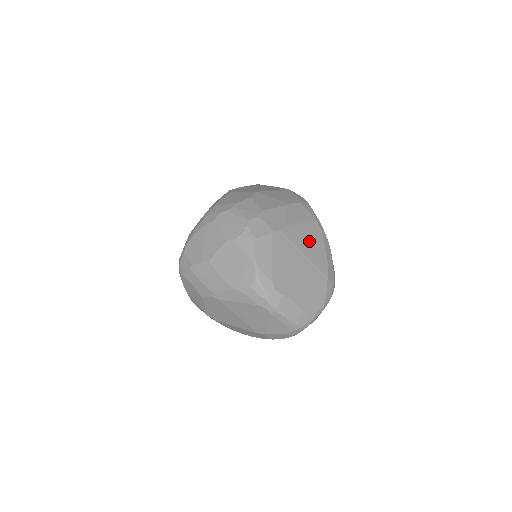
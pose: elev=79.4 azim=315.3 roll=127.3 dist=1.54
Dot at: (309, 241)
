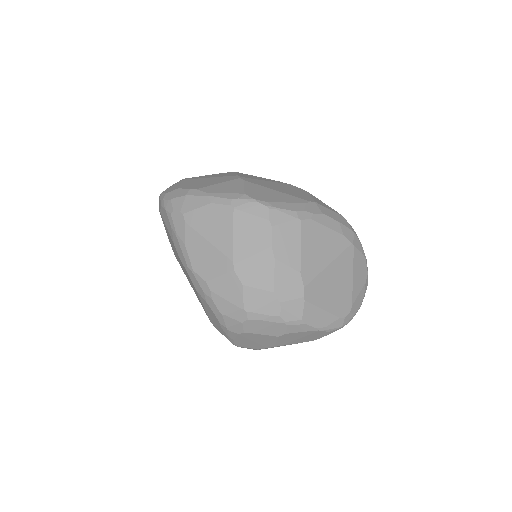
Dot at: (318, 248)
